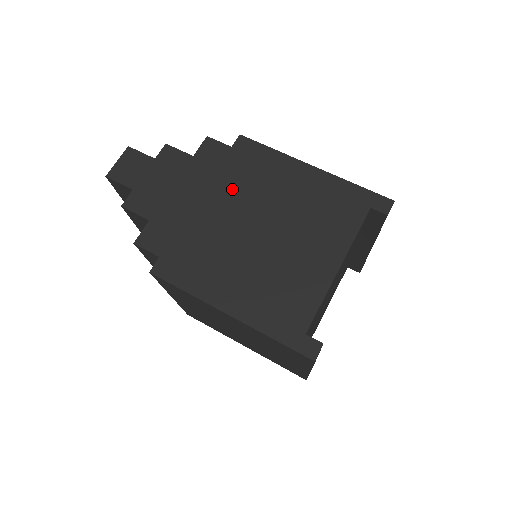
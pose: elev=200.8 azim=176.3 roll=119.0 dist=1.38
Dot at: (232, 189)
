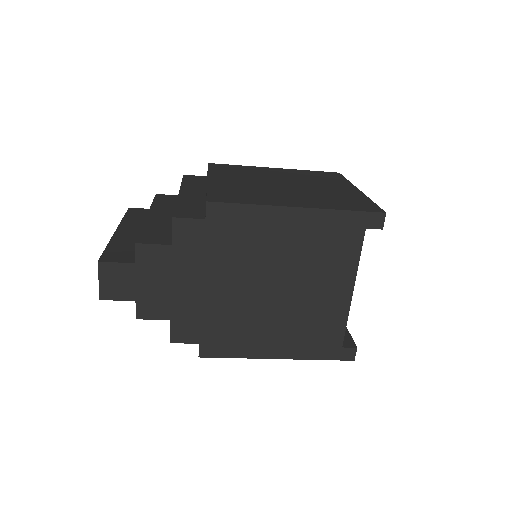
Dot at: (230, 263)
